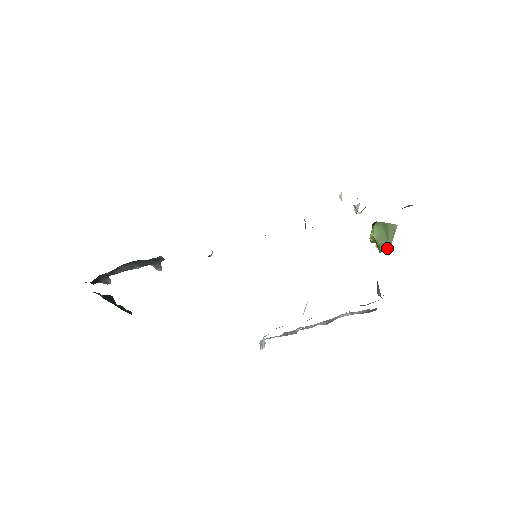
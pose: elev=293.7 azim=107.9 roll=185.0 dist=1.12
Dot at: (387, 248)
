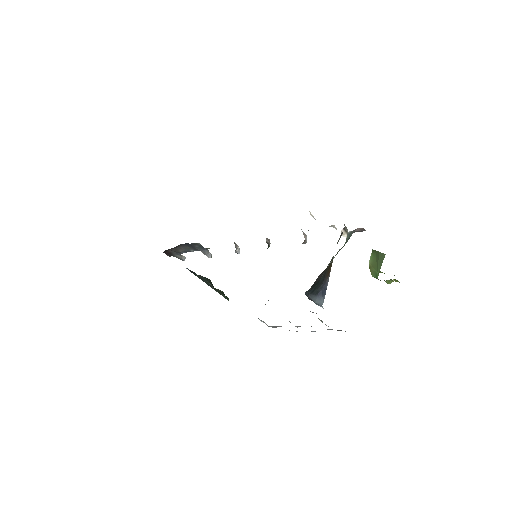
Dot at: (376, 276)
